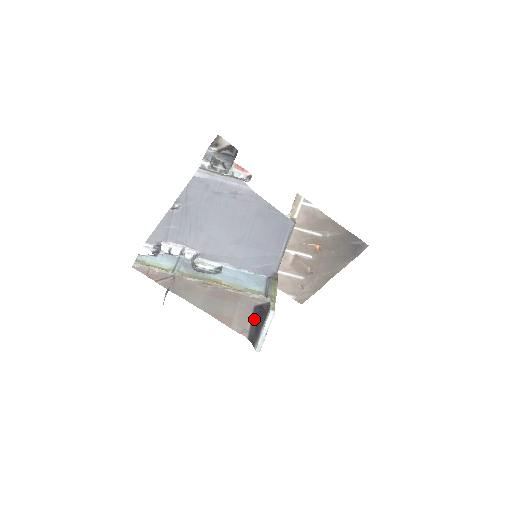
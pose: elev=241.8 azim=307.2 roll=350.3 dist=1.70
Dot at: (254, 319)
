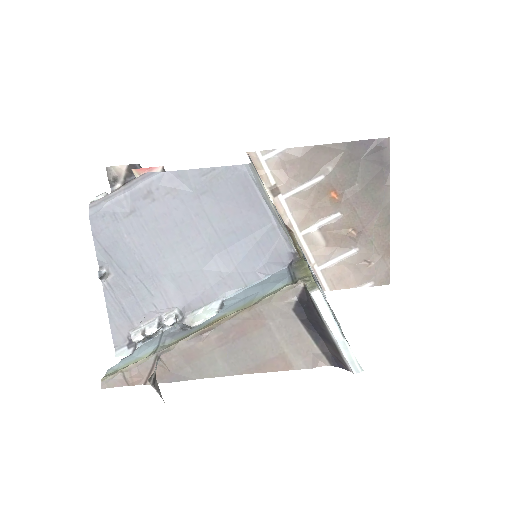
Dot at: (310, 329)
